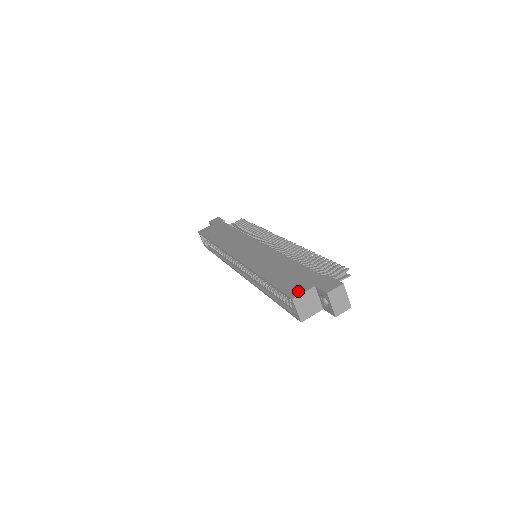
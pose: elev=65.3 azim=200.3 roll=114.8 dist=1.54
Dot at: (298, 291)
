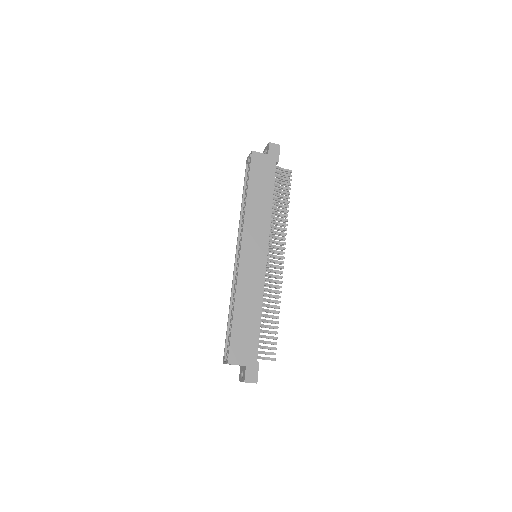
Dot at: (236, 360)
